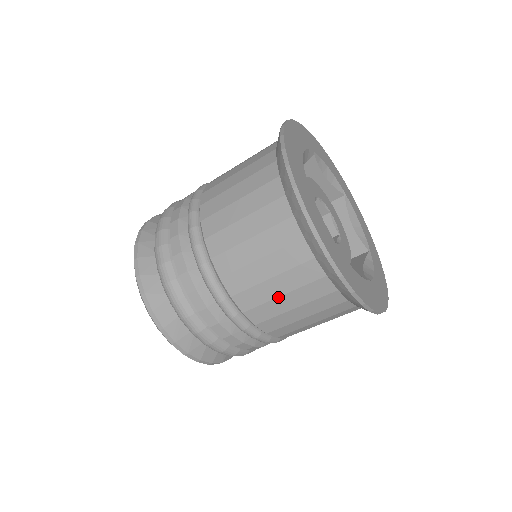
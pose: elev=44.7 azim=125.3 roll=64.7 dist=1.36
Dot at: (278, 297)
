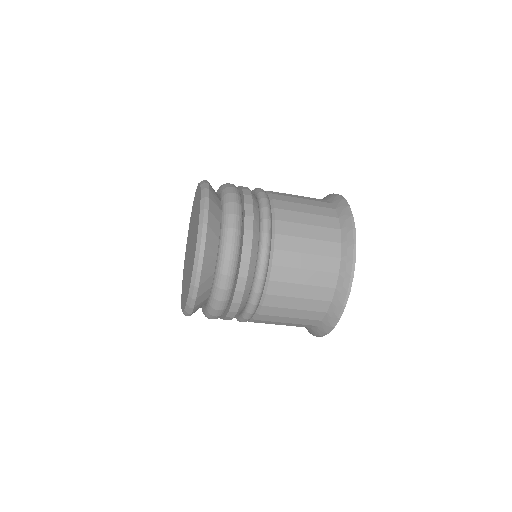
Dot at: (299, 284)
